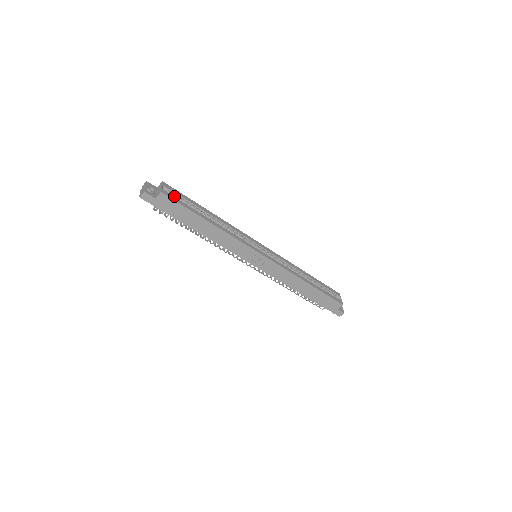
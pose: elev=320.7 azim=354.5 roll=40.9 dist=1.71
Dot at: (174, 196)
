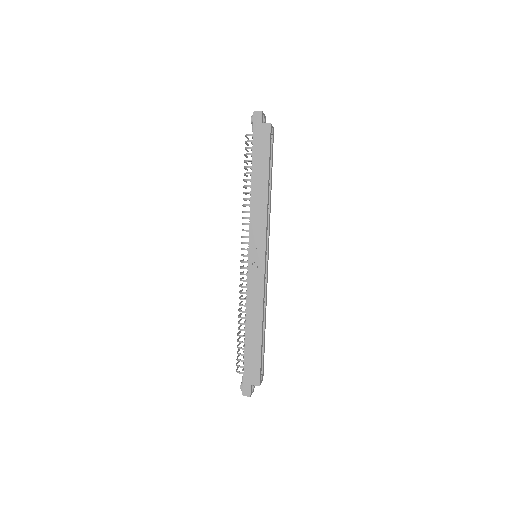
Dot at: occluded
